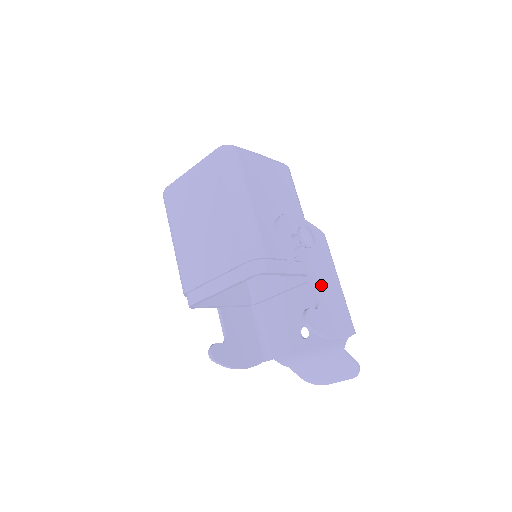
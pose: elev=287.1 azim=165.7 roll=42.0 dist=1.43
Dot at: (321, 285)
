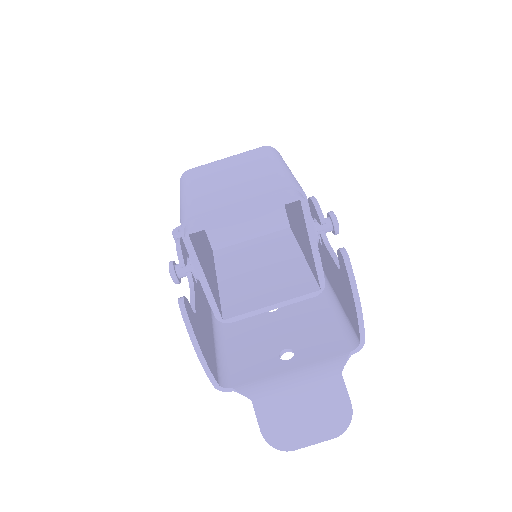
Dot at: occluded
